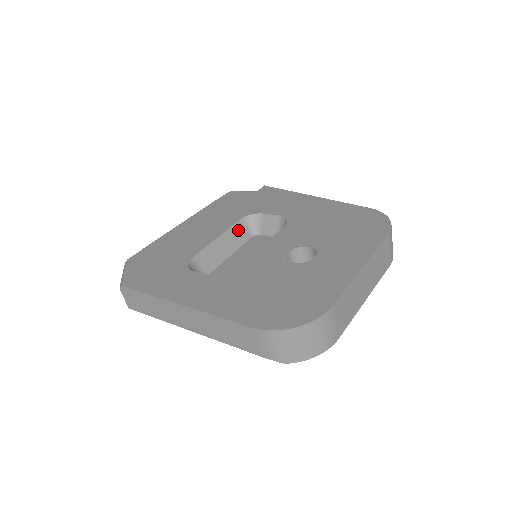
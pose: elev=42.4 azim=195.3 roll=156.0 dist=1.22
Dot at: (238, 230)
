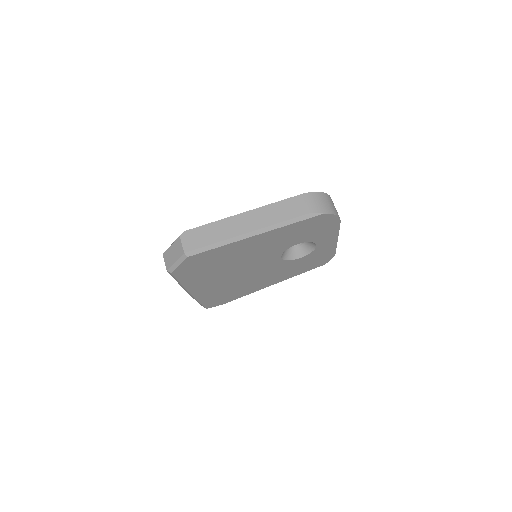
Dot at: occluded
